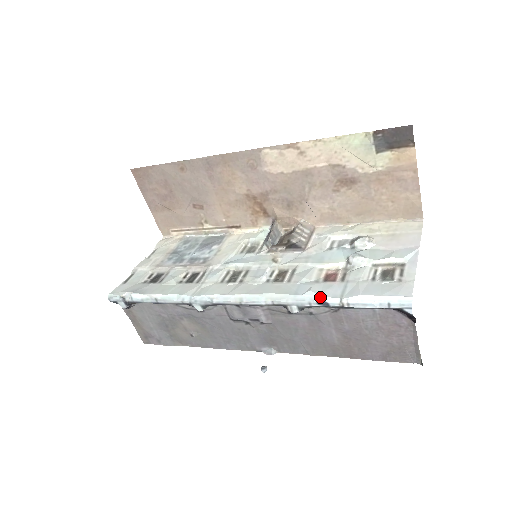
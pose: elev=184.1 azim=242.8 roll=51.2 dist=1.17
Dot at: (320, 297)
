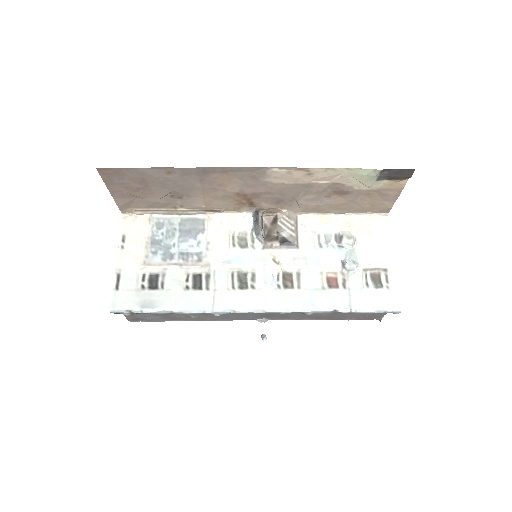
Dot at: (334, 308)
